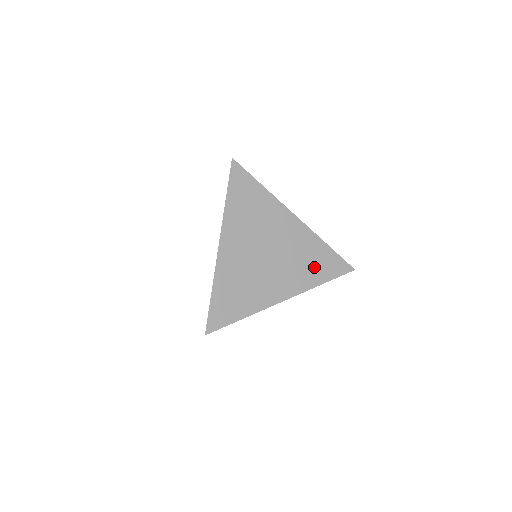
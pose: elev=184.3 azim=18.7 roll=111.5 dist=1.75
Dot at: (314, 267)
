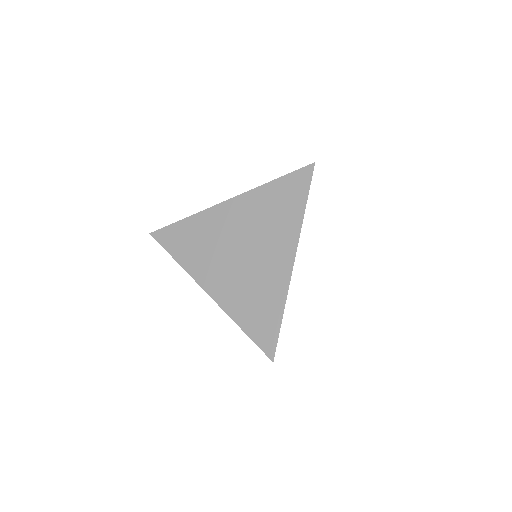
Dot at: (283, 209)
